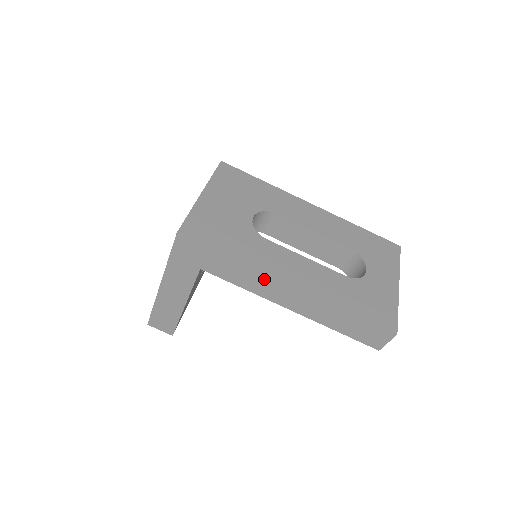
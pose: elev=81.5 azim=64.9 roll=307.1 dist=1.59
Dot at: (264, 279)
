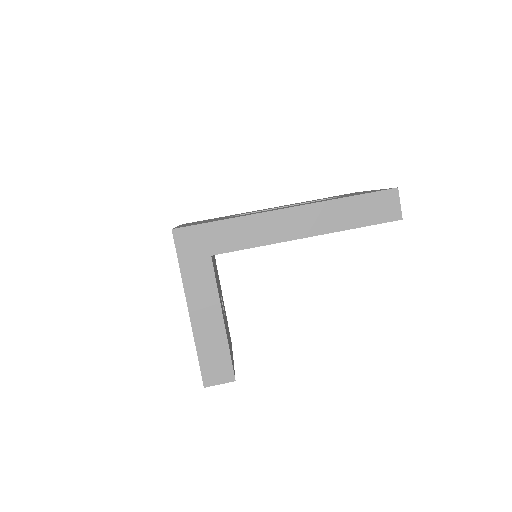
Dot at: (265, 220)
